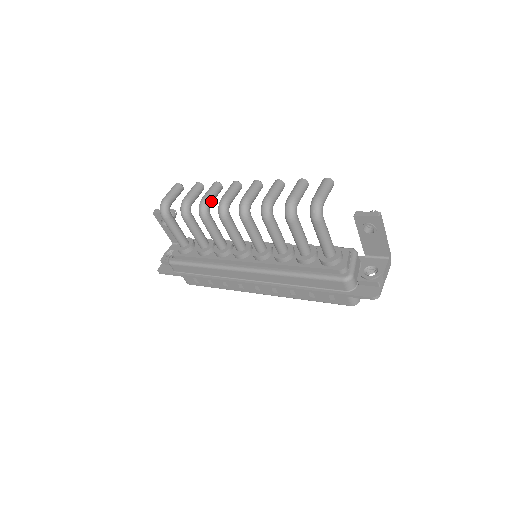
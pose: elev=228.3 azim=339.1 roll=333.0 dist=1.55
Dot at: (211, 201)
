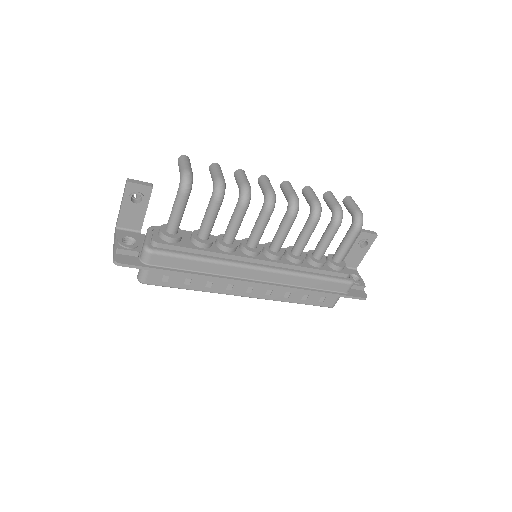
Dot at: occluded
